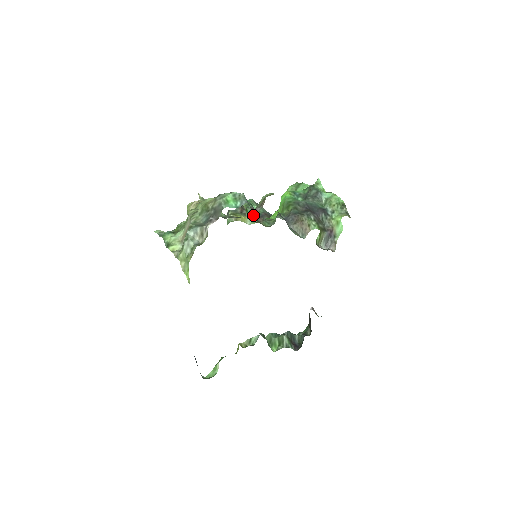
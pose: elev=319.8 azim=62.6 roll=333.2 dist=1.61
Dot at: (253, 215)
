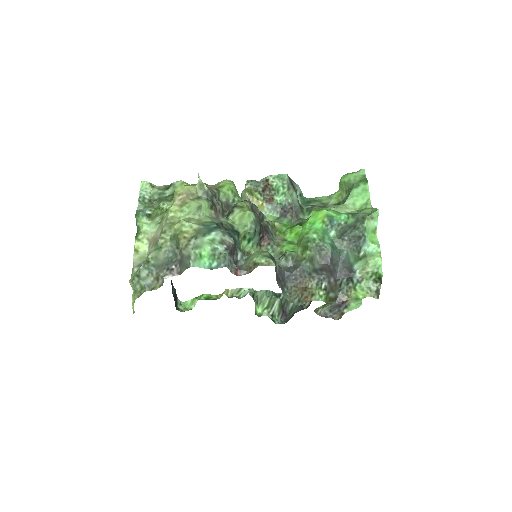
Dot at: (253, 241)
